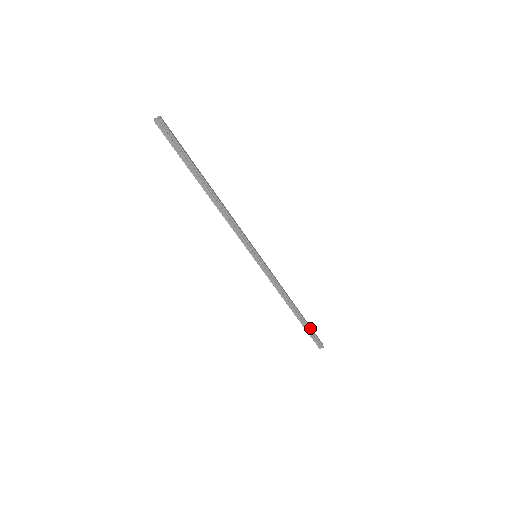
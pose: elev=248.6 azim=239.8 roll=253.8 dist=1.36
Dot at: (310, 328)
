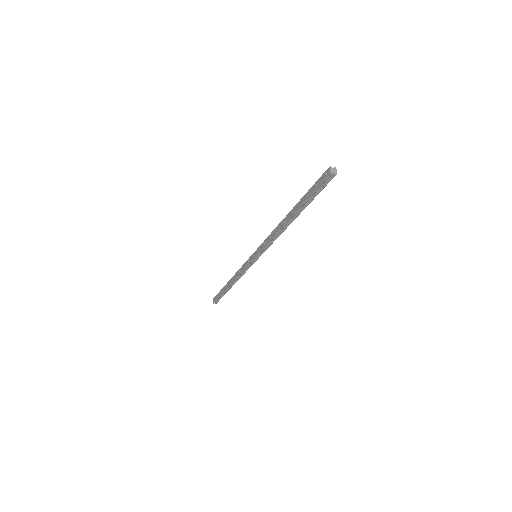
Dot at: occluded
